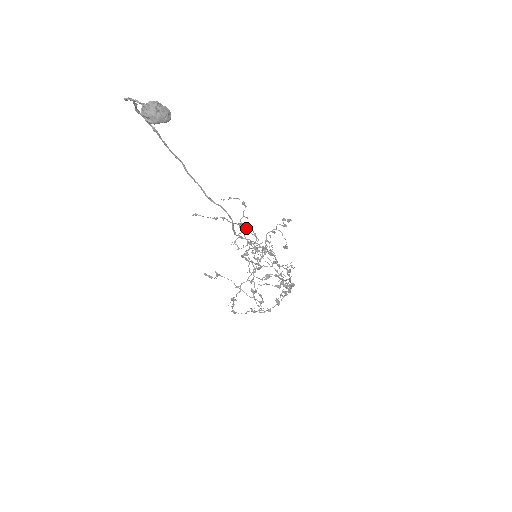
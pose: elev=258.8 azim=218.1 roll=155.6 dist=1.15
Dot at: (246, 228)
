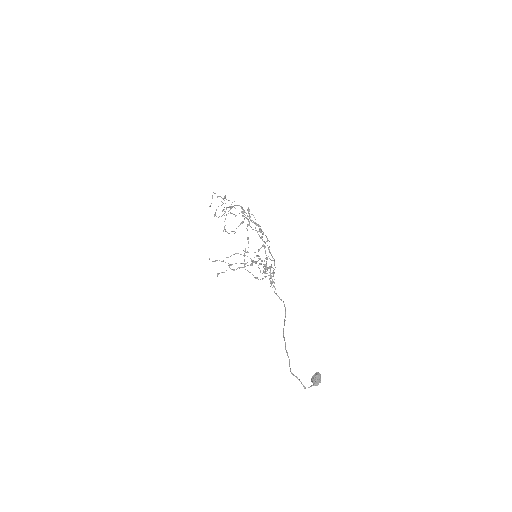
Dot at: occluded
